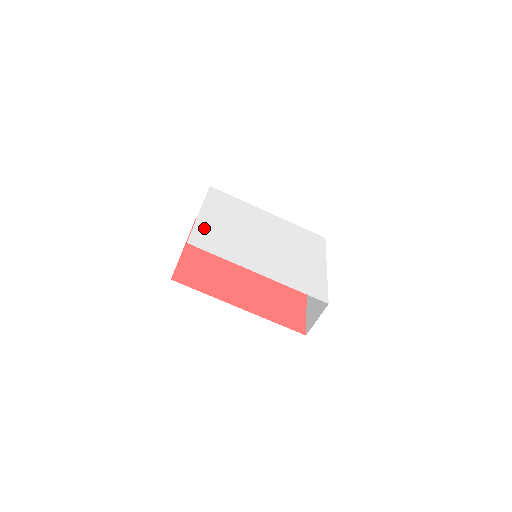
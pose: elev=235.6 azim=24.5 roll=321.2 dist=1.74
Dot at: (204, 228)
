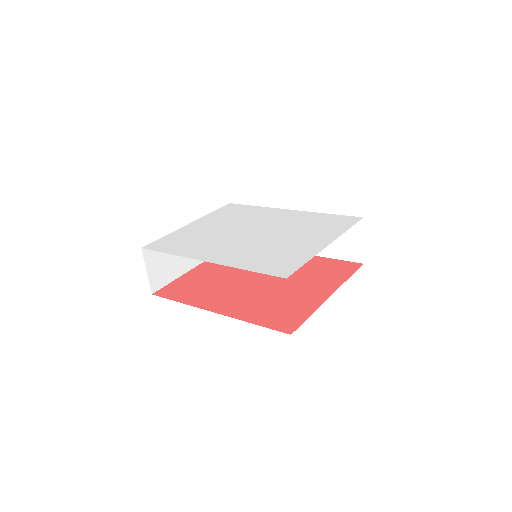
Dot at: (178, 234)
